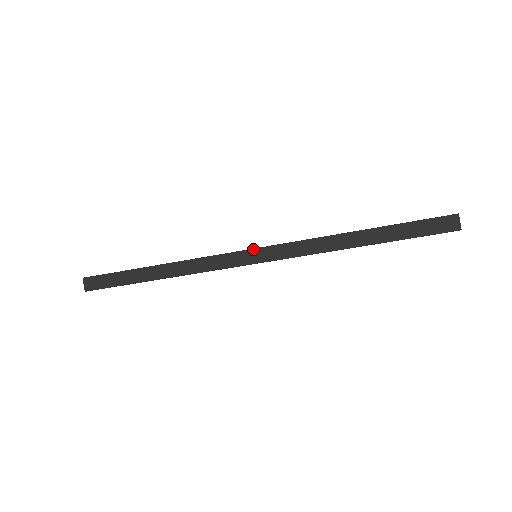
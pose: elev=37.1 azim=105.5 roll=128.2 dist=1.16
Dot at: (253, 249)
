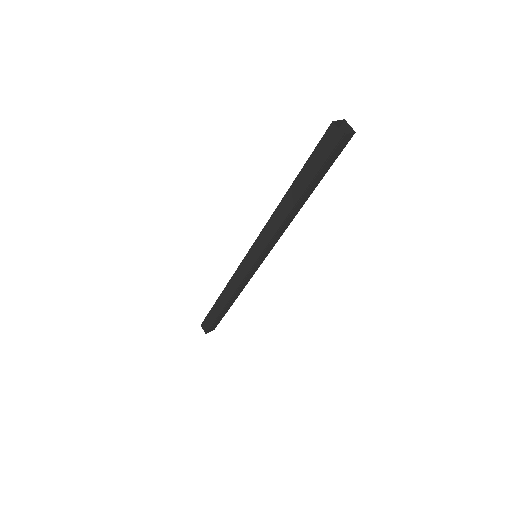
Dot at: (247, 253)
